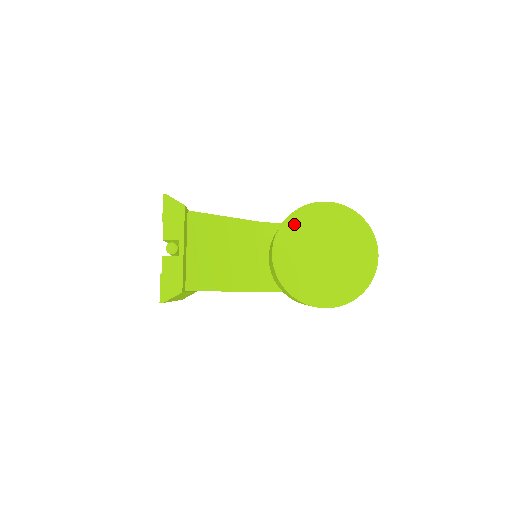
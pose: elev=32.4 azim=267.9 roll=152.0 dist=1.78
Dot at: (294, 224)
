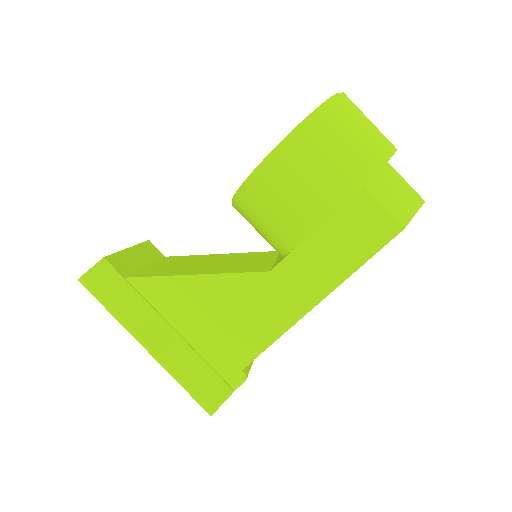
Dot at: occluded
